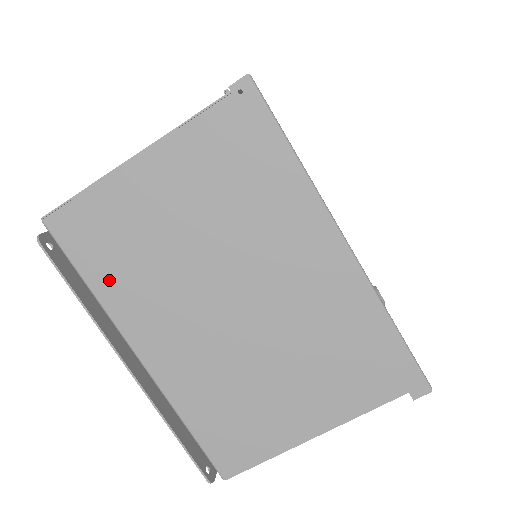
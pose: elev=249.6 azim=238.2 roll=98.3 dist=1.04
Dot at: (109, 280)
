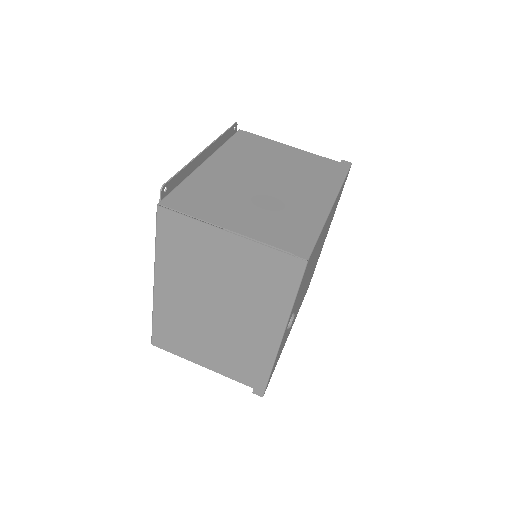
Dot at: (234, 147)
